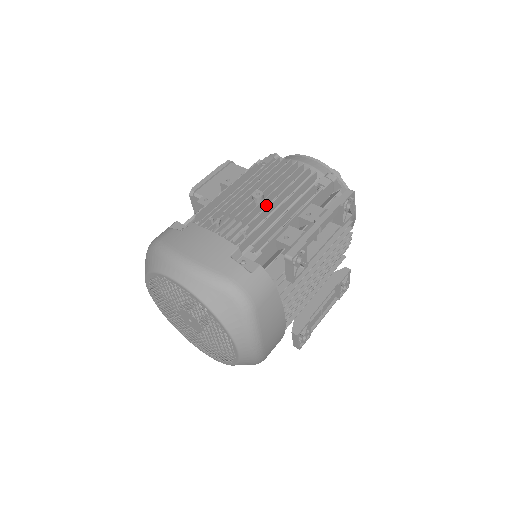
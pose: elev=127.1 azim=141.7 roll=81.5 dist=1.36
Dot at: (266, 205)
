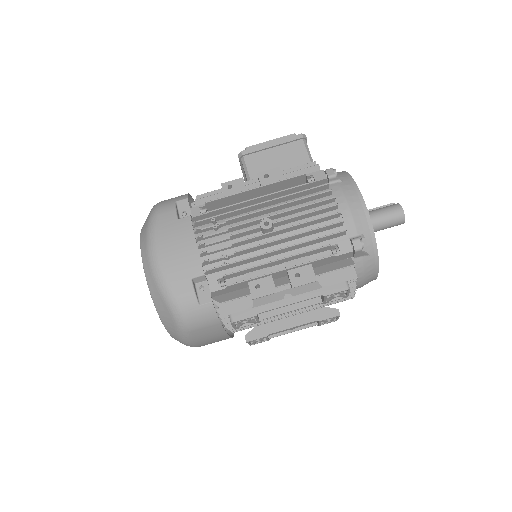
Dot at: (271, 236)
